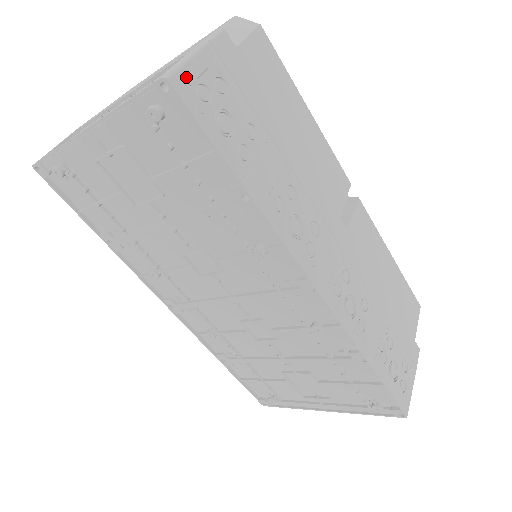
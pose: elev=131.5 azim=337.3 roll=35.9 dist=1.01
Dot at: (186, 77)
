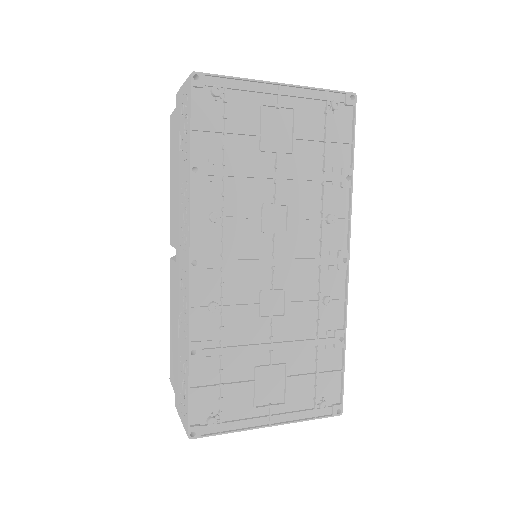
Dot at: occluded
